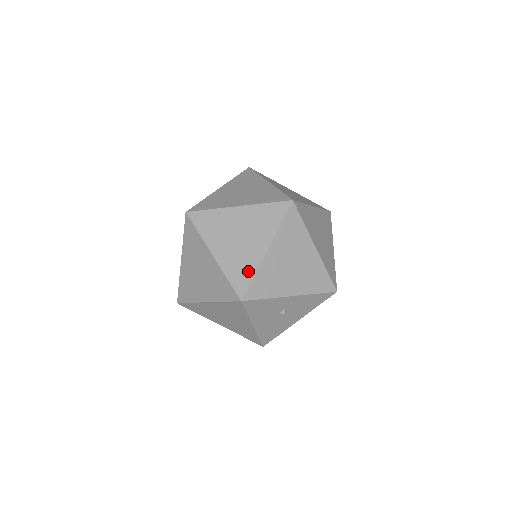
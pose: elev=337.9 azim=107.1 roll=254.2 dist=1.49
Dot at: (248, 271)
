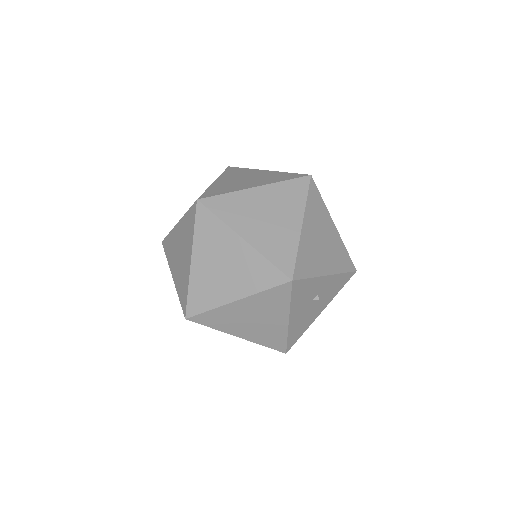
Dot at: (289, 249)
